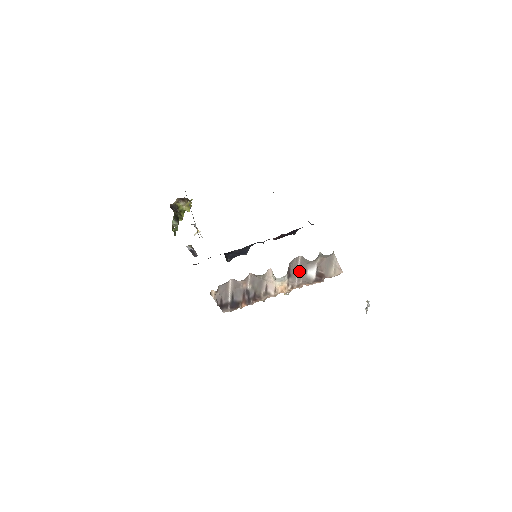
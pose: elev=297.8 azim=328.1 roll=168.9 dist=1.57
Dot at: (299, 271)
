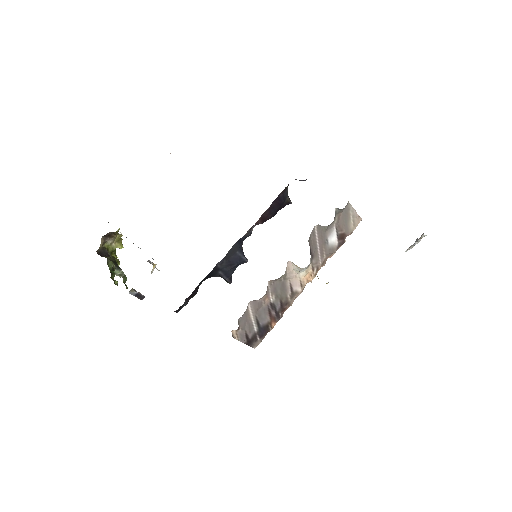
Dot at: (319, 245)
